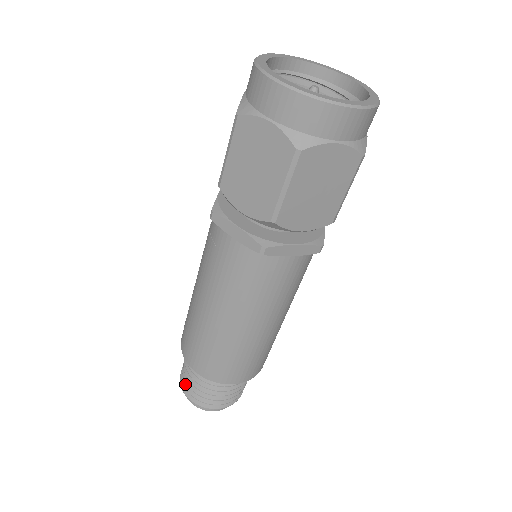
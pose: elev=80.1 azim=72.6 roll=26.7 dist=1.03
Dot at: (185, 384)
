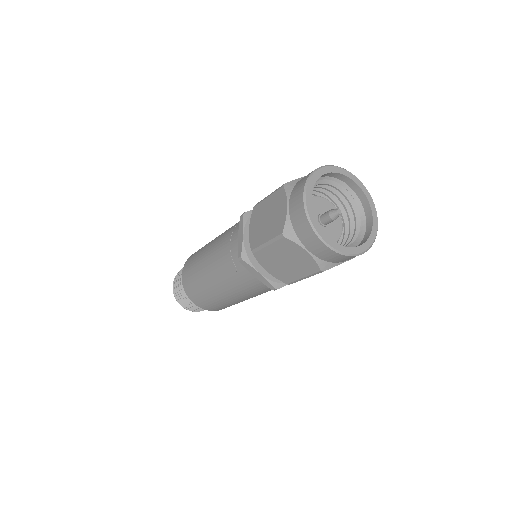
Dot at: (179, 298)
